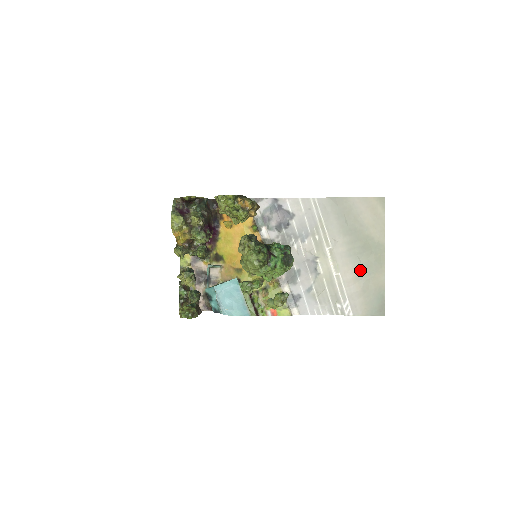
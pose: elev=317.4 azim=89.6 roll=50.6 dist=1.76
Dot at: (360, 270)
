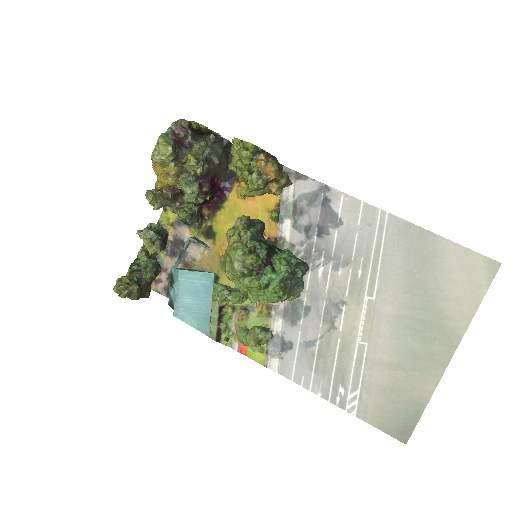
Dot at: (402, 355)
